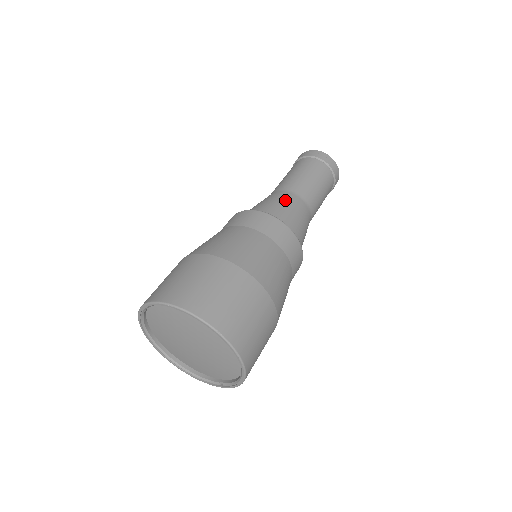
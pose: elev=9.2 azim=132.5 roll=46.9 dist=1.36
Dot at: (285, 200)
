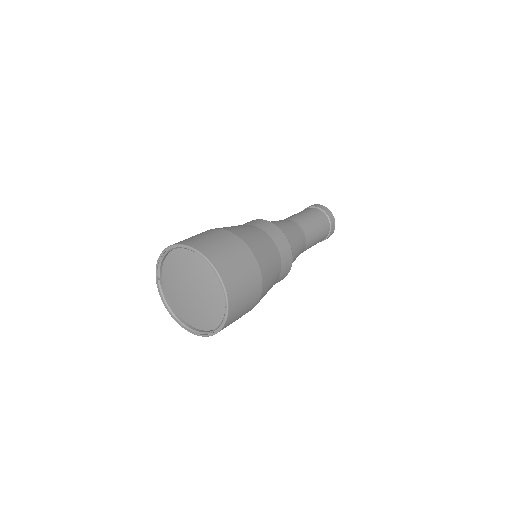
Dot at: occluded
